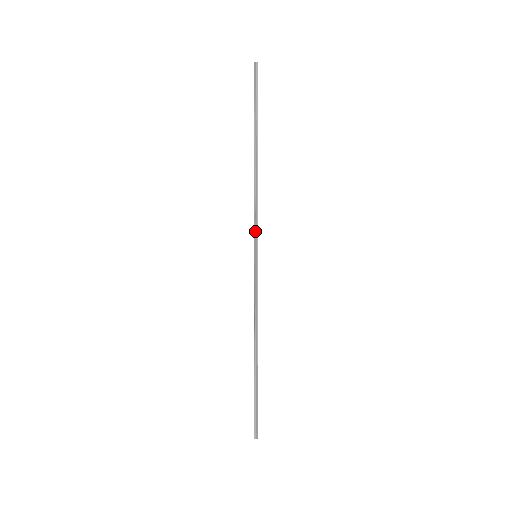
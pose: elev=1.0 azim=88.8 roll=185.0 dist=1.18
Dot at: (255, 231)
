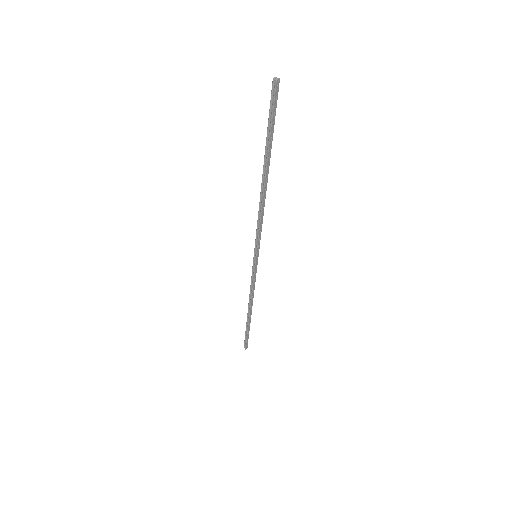
Dot at: (256, 239)
